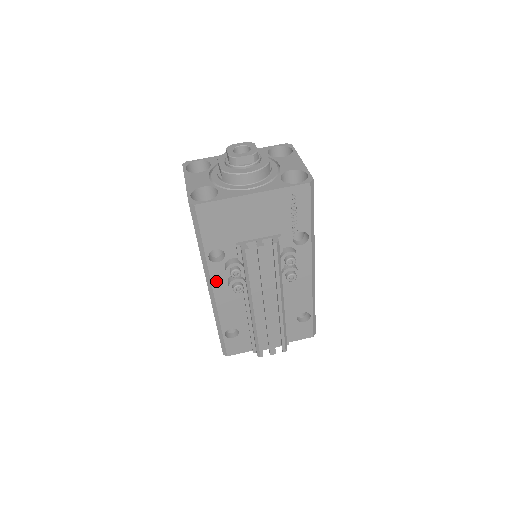
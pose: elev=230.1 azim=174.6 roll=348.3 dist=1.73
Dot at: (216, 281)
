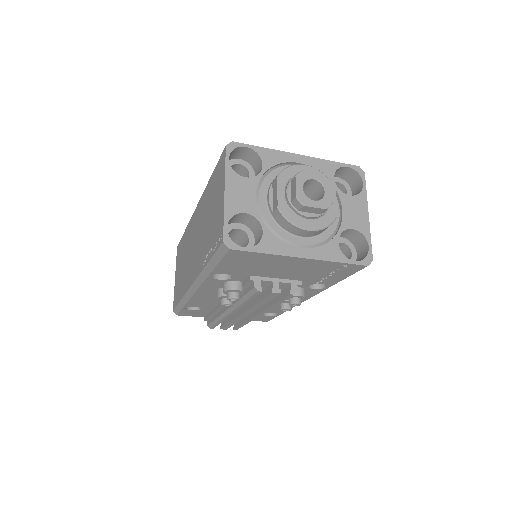
Dot at: (206, 286)
